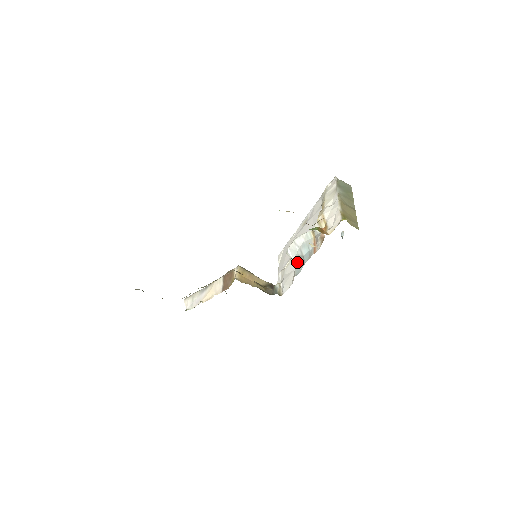
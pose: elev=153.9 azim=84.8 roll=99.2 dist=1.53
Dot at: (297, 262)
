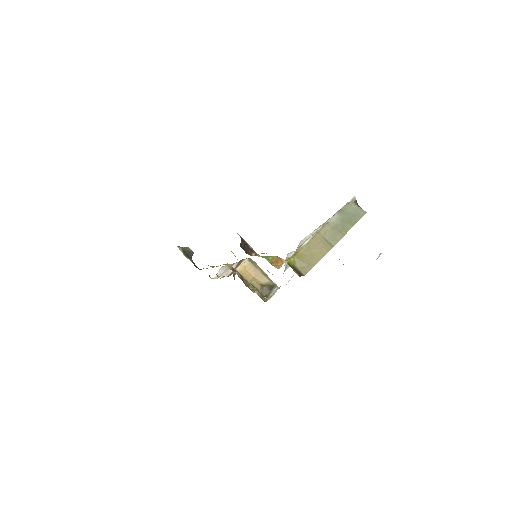
Dot at: occluded
